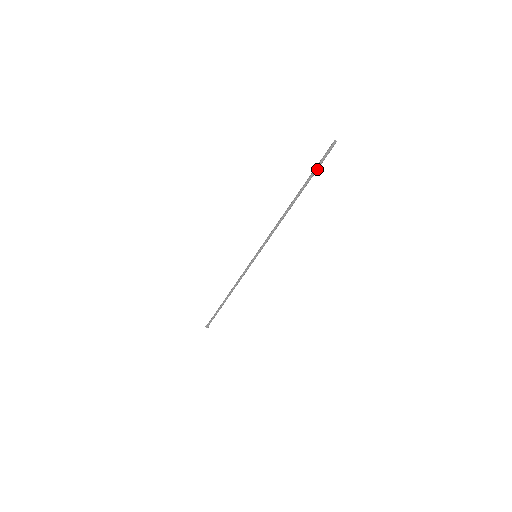
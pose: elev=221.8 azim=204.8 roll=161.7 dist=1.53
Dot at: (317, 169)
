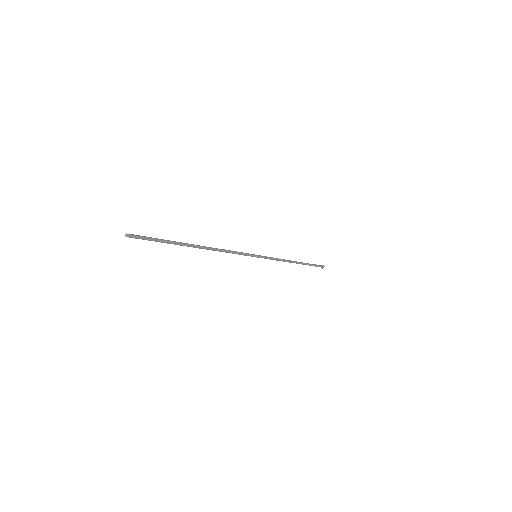
Dot at: (160, 241)
